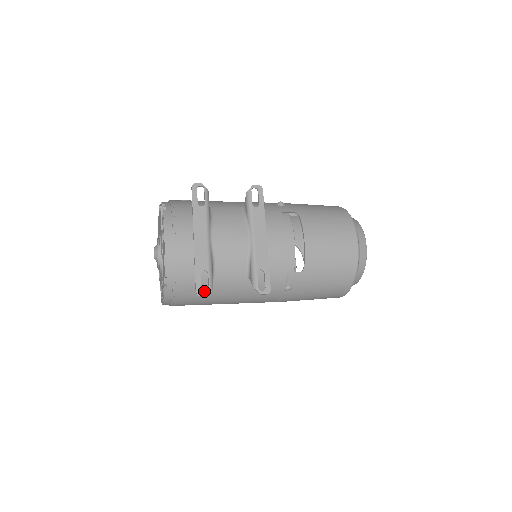
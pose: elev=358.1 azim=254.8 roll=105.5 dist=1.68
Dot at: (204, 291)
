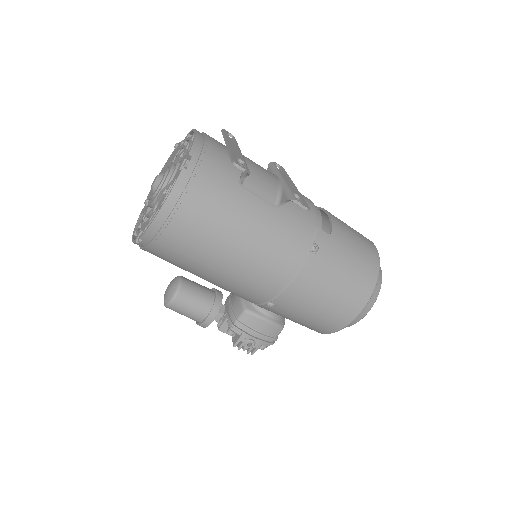
Dot at: (225, 199)
